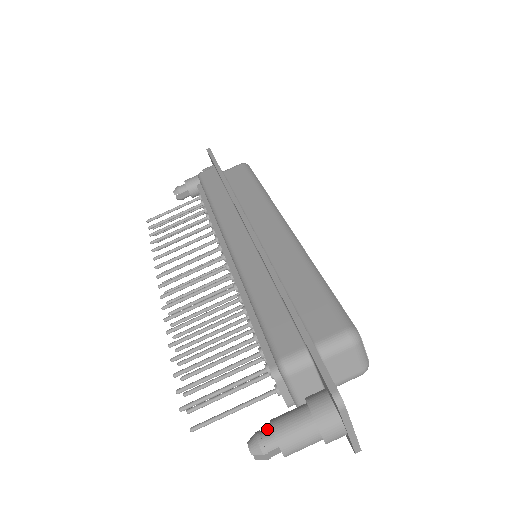
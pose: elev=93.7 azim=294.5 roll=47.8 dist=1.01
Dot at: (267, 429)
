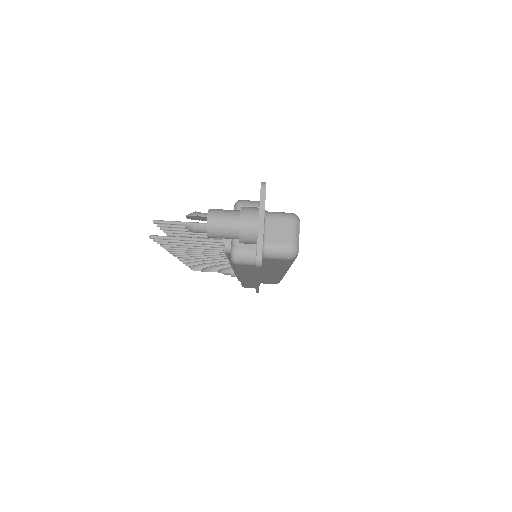
Dot at: occluded
